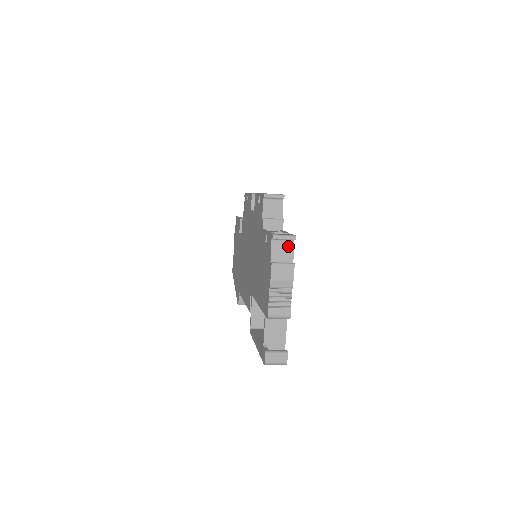
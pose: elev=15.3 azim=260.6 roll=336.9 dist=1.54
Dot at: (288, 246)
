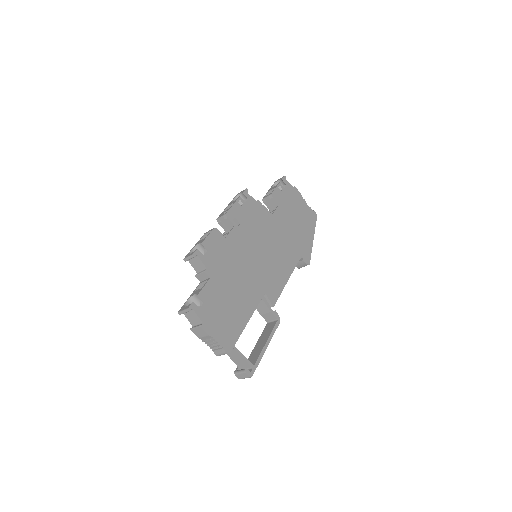
Dot at: (193, 313)
